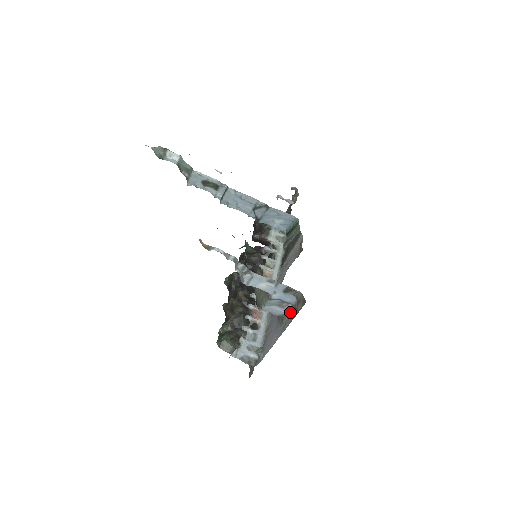
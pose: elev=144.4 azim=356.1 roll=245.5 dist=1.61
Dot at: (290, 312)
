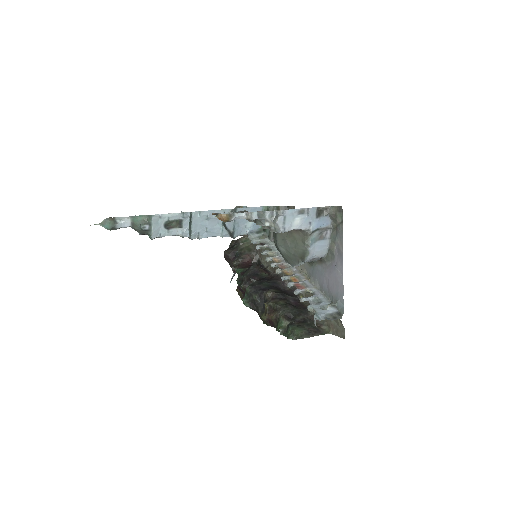
Dot at: (333, 237)
